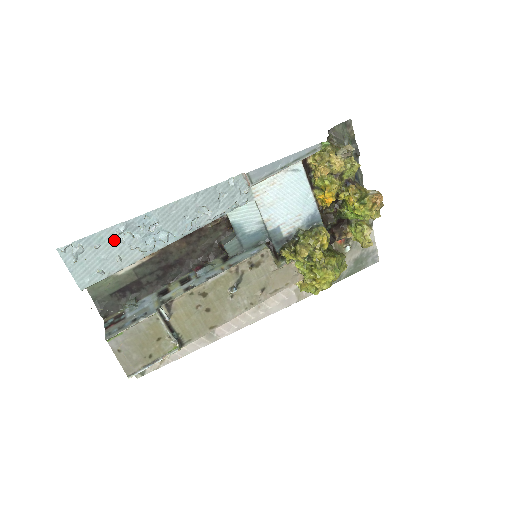
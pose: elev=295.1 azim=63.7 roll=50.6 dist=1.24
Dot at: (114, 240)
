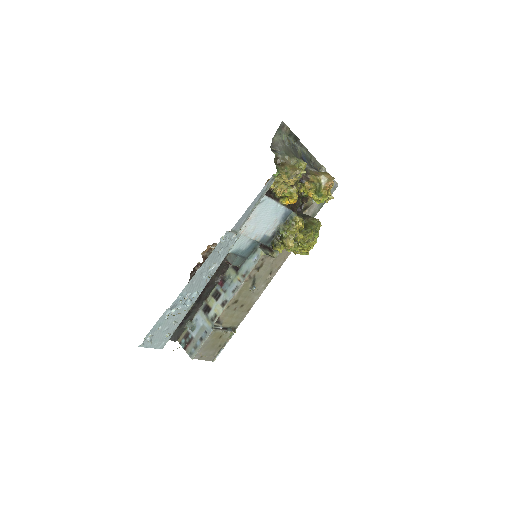
Dot at: (167, 318)
